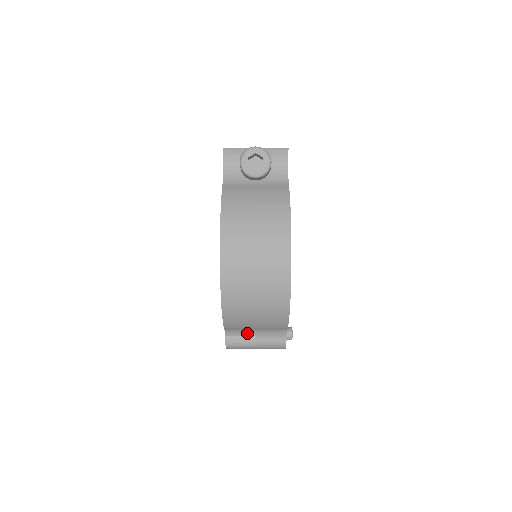
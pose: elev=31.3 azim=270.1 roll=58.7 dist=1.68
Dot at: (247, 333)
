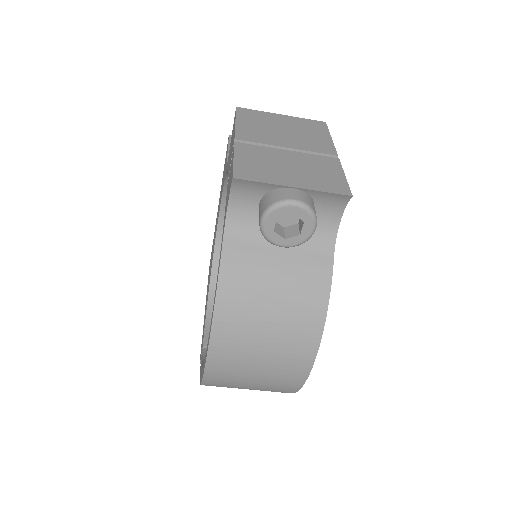
Dot at: occluded
